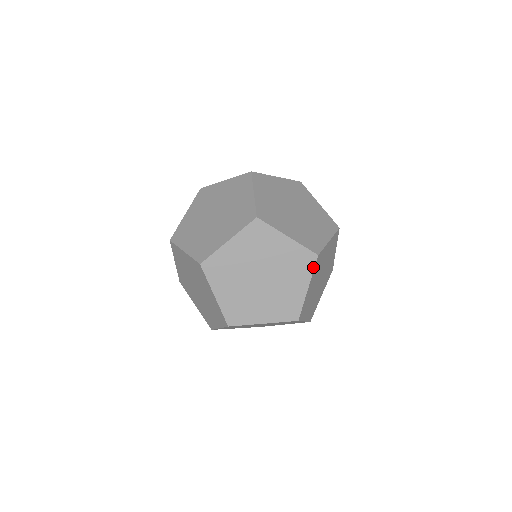
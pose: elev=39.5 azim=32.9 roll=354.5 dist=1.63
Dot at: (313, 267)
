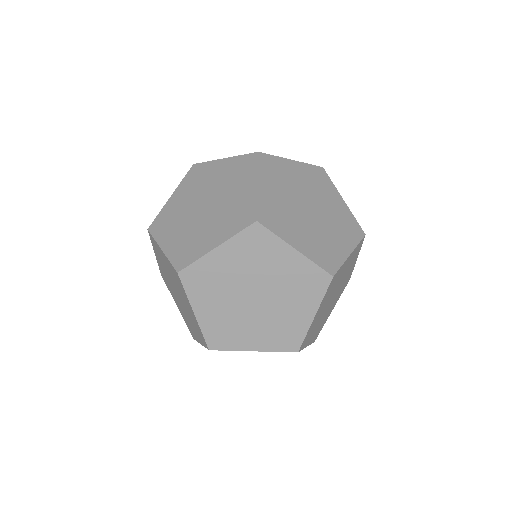
Dot at: (359, 240)
